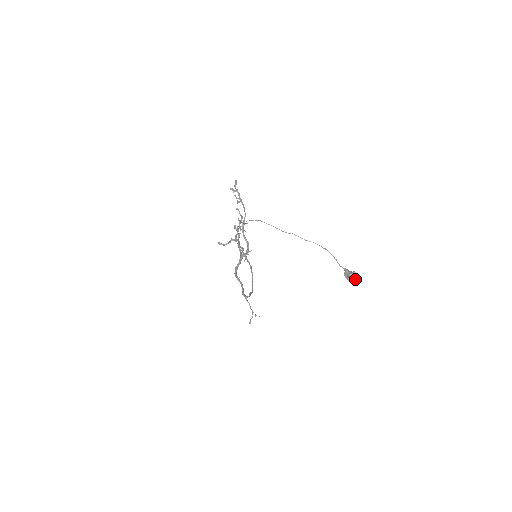
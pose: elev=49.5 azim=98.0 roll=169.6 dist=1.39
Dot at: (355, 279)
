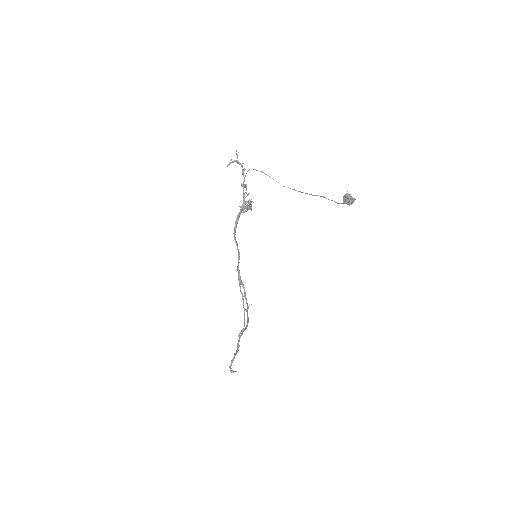
Dot at: (354, 199)
